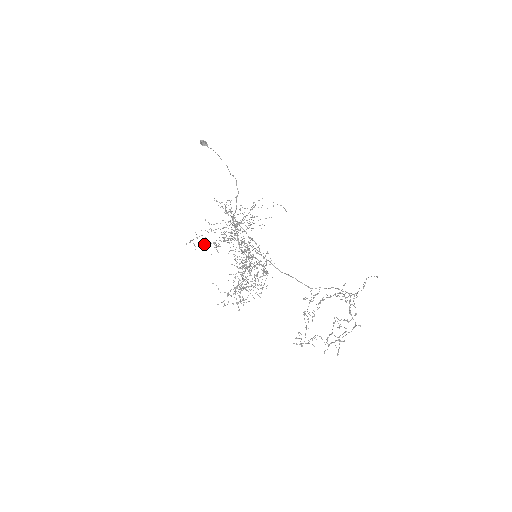
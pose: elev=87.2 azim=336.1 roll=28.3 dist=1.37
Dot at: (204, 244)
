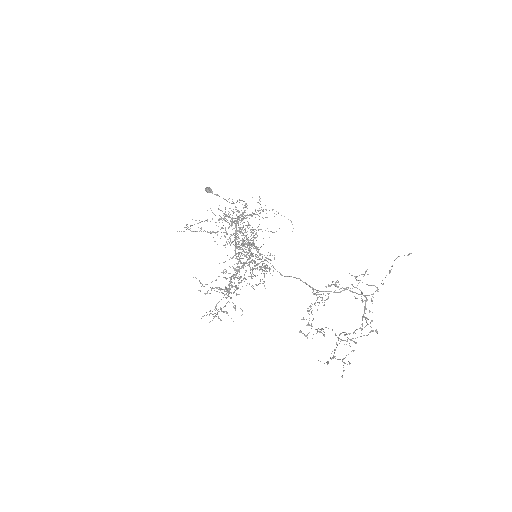
Dot at: occluded
